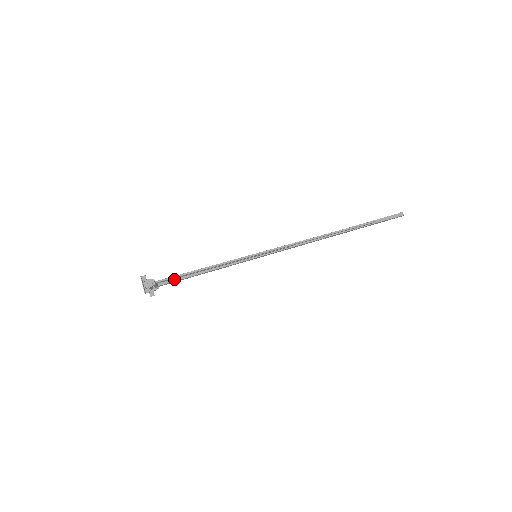
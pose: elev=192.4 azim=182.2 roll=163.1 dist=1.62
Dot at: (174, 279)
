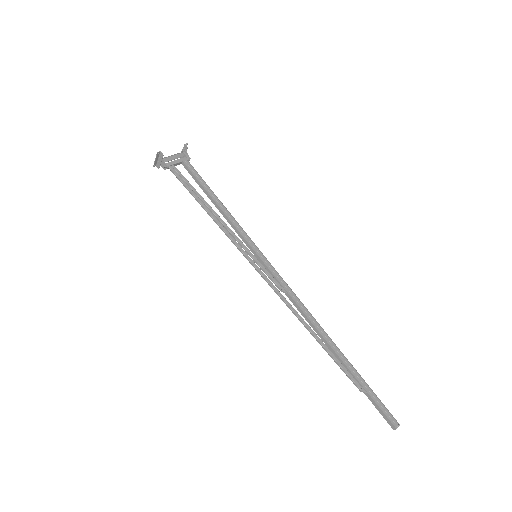
Dot at: (194, 177)
